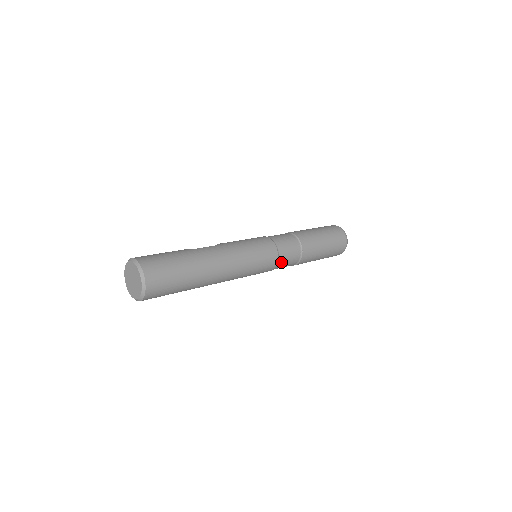
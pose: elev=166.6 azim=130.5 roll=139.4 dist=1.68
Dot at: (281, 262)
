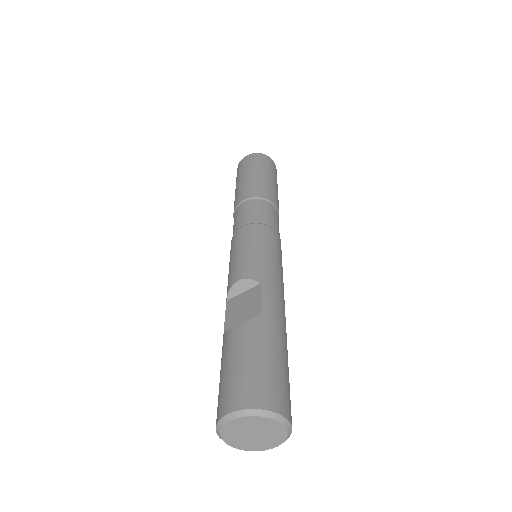
Dot at: occluded
